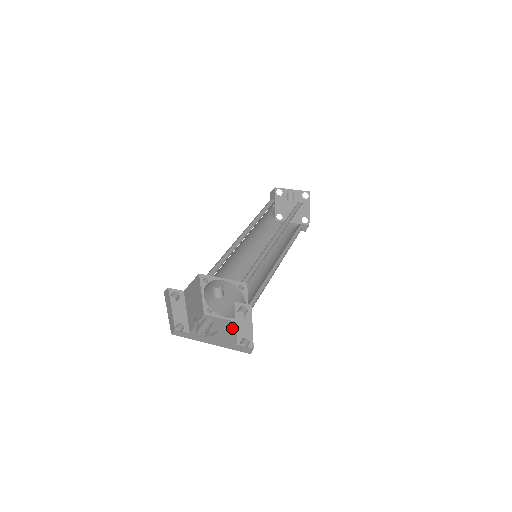
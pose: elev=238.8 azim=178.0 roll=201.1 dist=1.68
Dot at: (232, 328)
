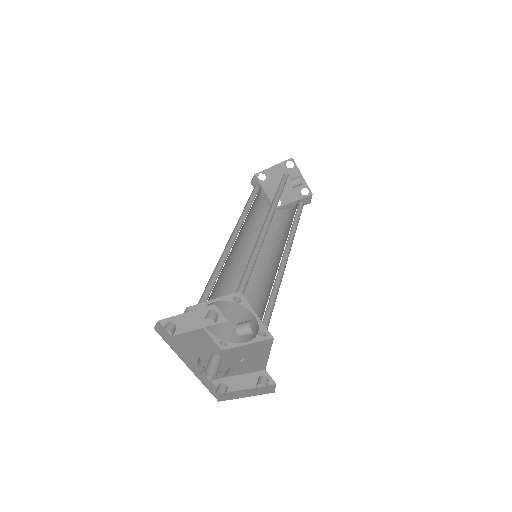
Dot at: (208, 349)
